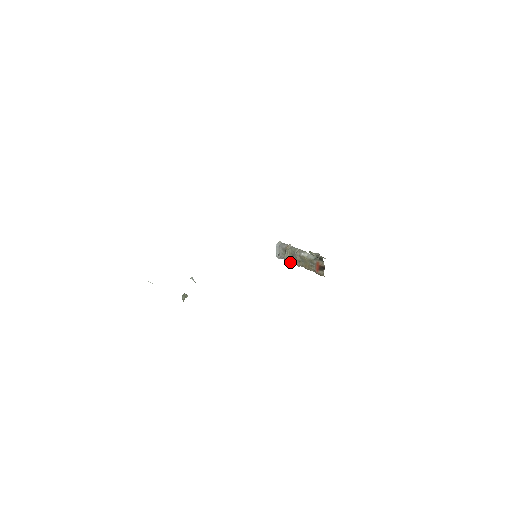
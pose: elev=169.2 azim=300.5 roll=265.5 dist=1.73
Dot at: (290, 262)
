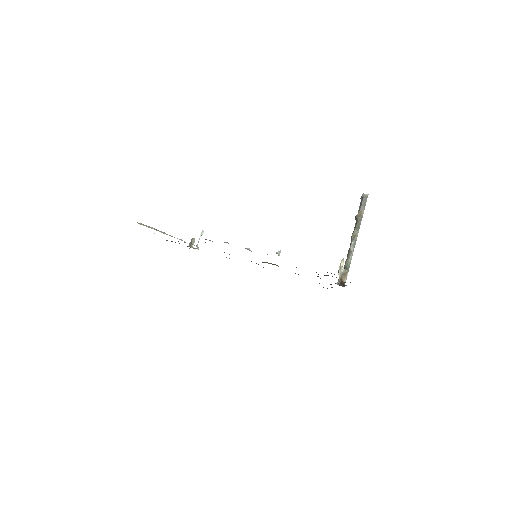
Dot at: occluded
